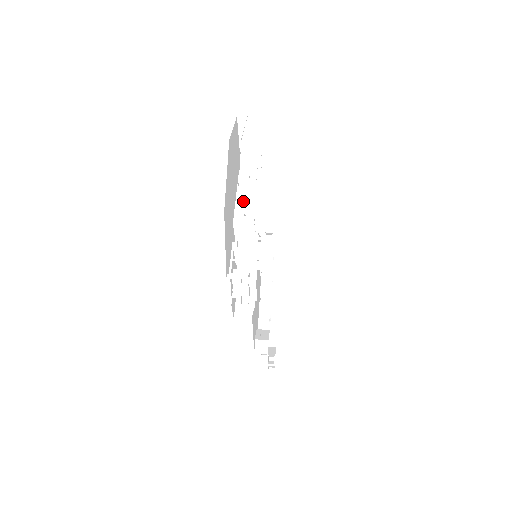
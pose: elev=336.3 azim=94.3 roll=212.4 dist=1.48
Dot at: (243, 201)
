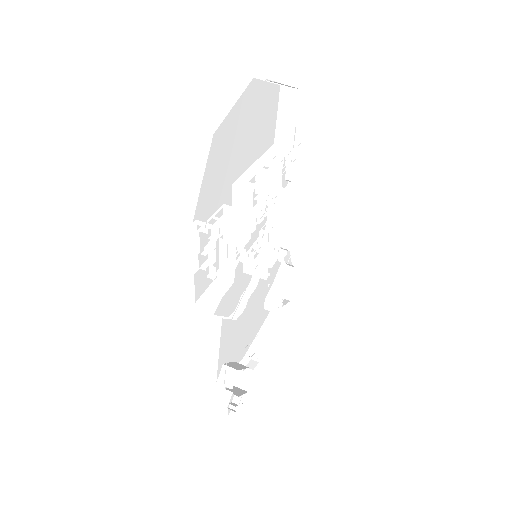
Dot at: (255, 171)
